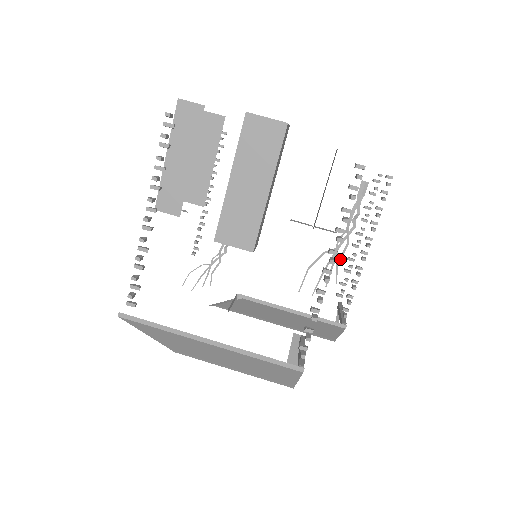
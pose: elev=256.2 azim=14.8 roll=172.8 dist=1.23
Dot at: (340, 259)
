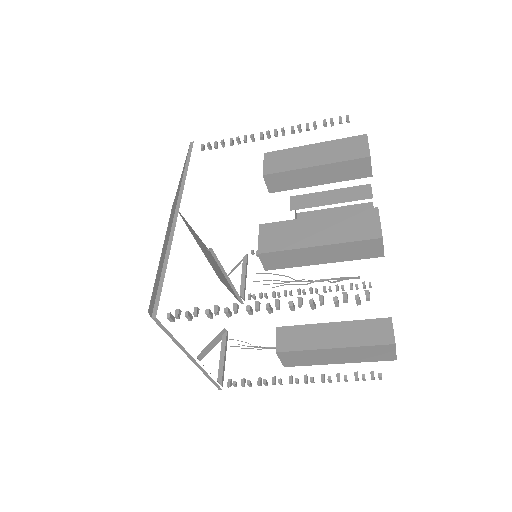
Dot at: occluded
